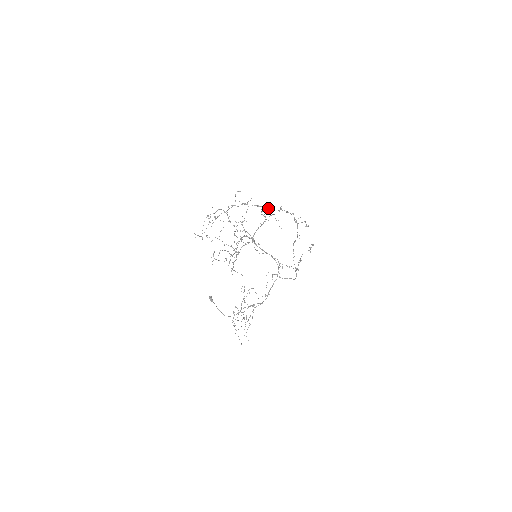
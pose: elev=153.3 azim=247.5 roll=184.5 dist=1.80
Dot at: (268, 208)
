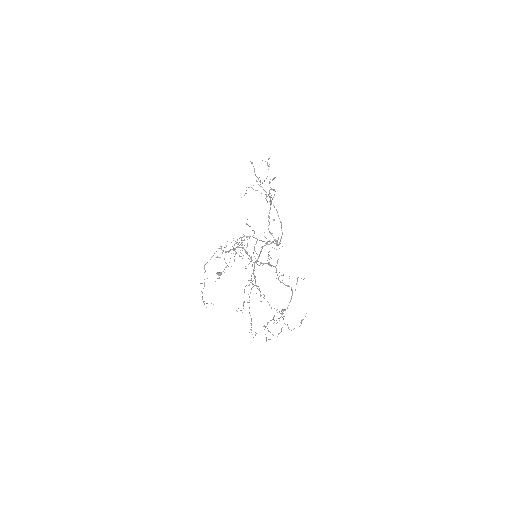
Dot at: occluded
